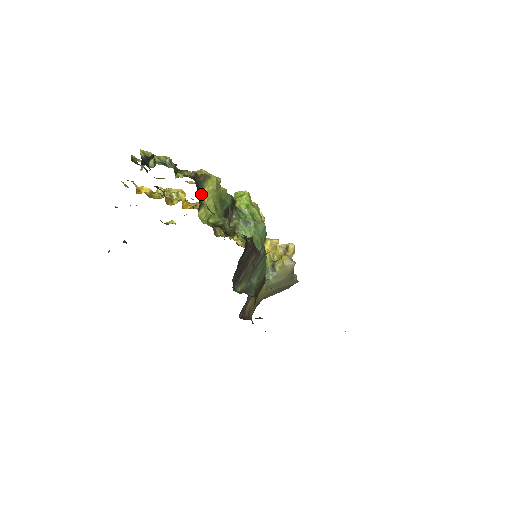
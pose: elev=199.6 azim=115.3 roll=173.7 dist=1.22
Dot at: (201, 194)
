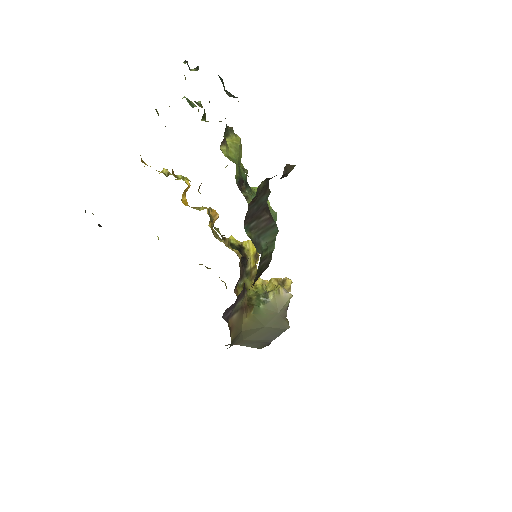
Dot at: (225, 139)
